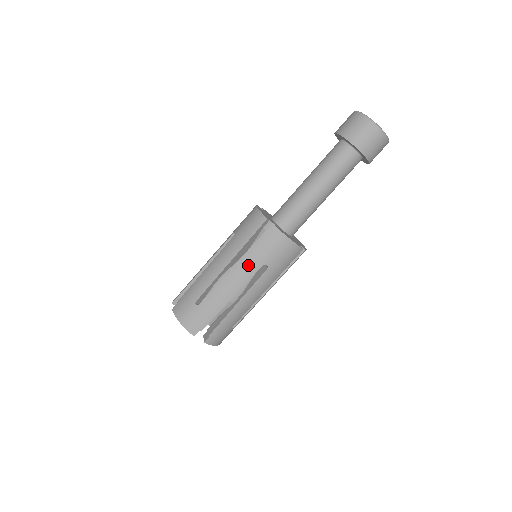
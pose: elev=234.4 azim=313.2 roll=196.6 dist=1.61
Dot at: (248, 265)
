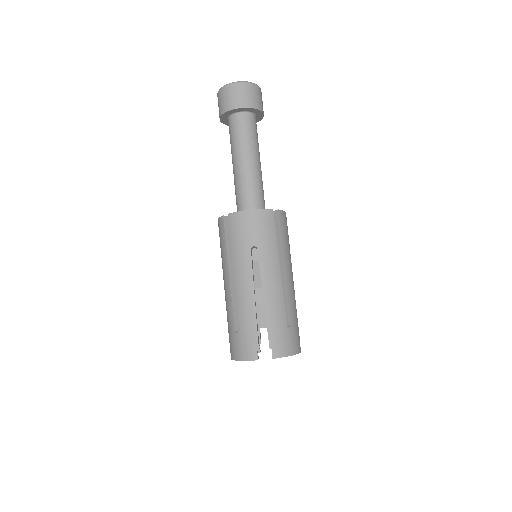
Dot at: (240, 260)
